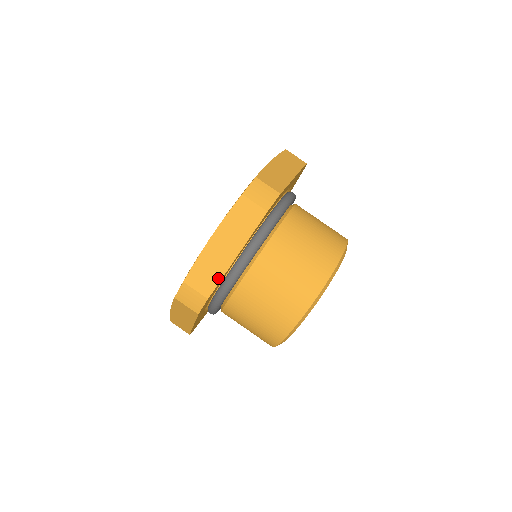
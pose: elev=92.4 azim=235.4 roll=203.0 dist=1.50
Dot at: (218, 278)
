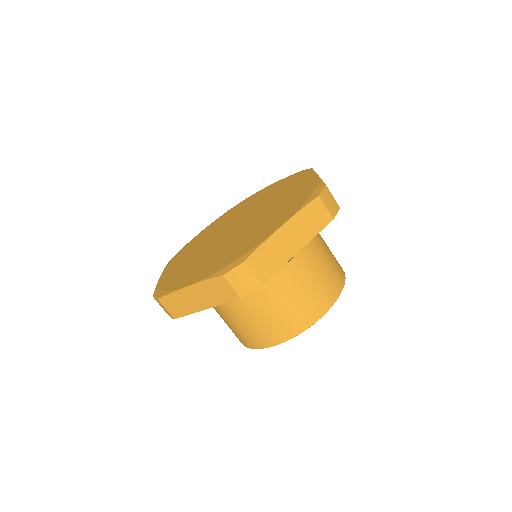
Dot at: (277, 267)
